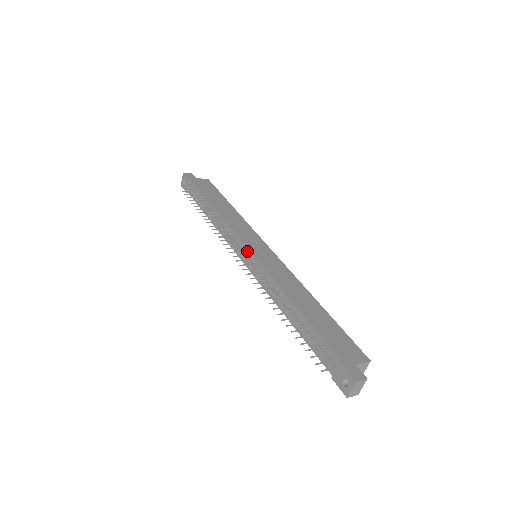
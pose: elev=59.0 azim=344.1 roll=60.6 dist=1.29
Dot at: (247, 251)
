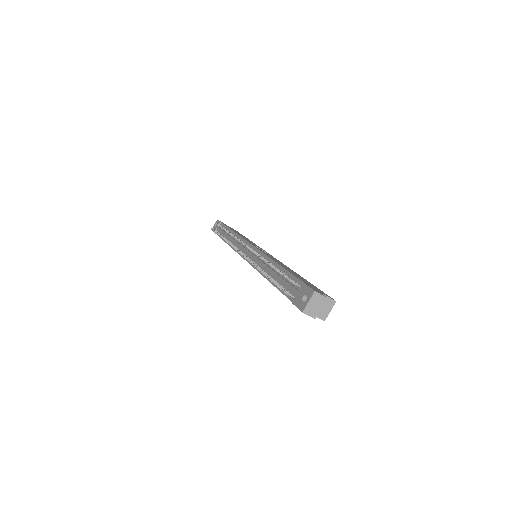
Dot at: (249, 246)
